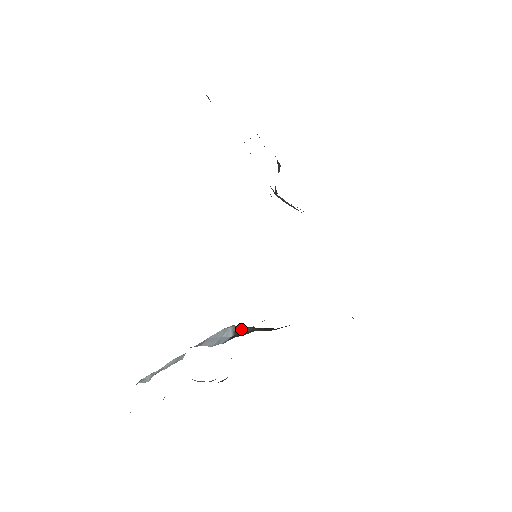
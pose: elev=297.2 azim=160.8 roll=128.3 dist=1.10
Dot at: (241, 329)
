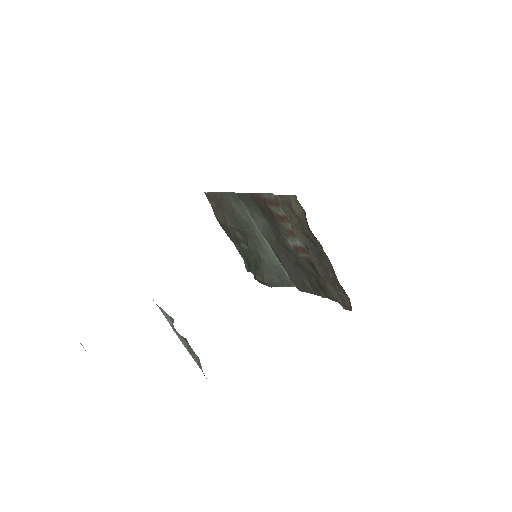
Dot at: occluded
